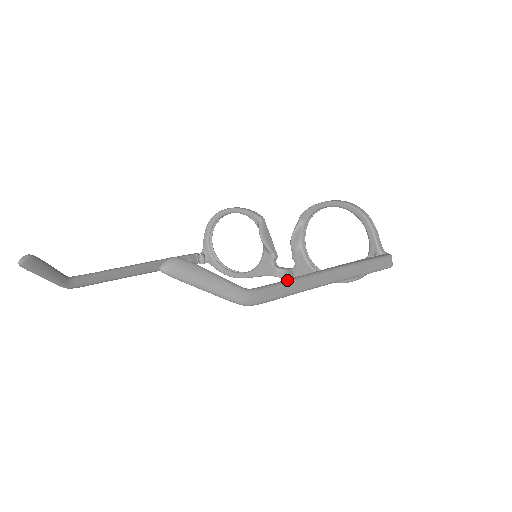
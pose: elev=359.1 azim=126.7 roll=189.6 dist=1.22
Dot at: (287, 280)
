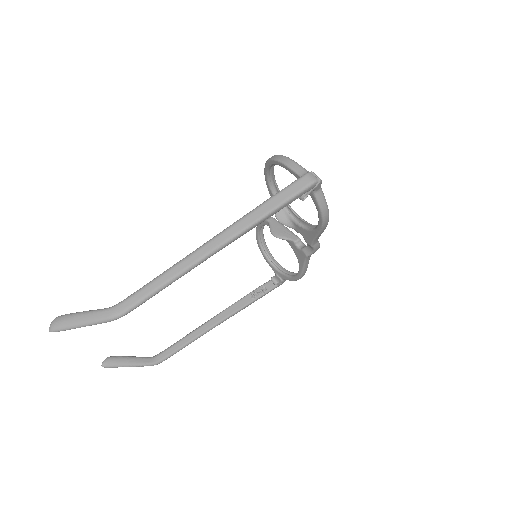
Dot at: (155, 278)
